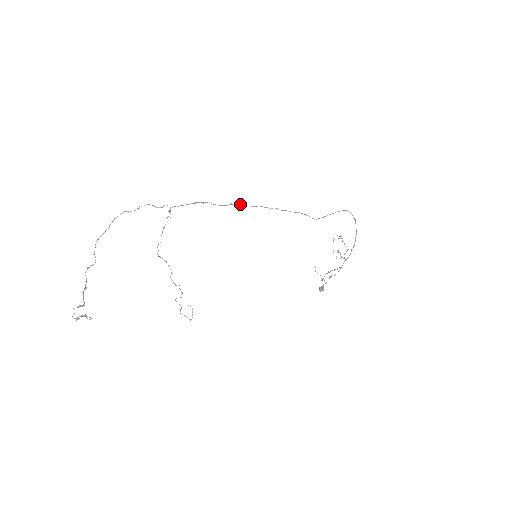
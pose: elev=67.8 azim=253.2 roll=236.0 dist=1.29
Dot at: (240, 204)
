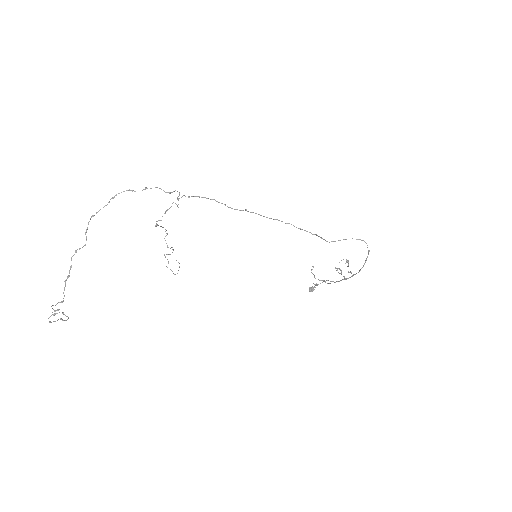
Dot at: (255, 213)
